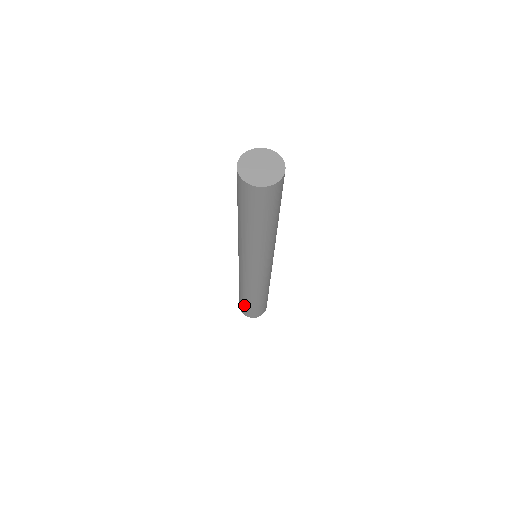
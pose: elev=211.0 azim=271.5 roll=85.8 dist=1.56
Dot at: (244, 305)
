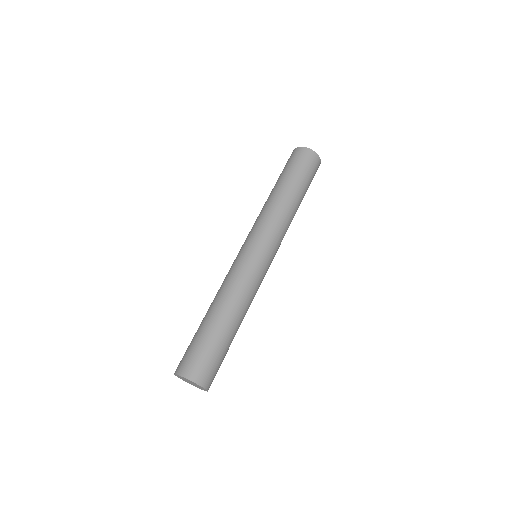
Dot at: occluded
